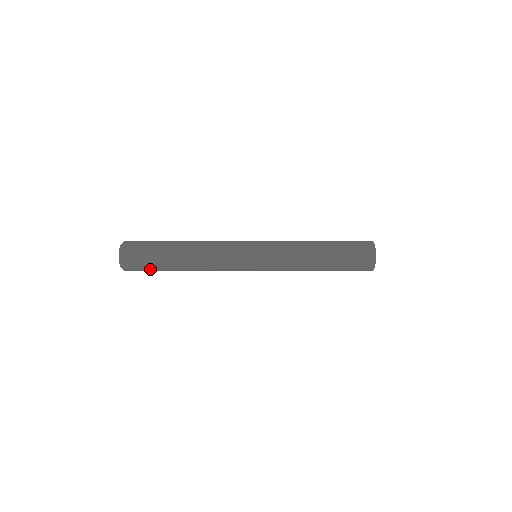
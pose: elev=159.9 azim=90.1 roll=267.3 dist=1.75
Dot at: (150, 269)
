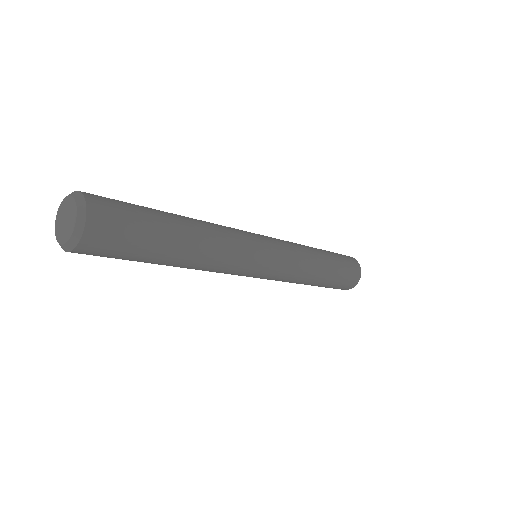
Dot at: (133, 239)
